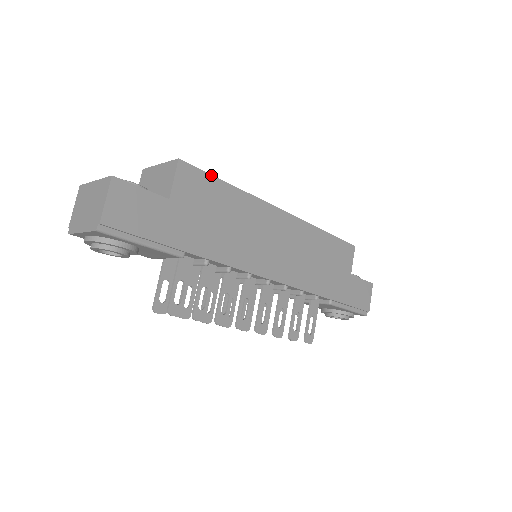
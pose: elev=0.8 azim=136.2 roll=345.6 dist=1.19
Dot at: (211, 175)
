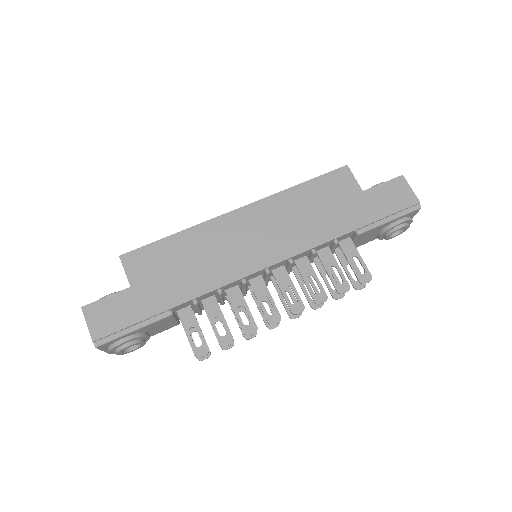
Dot at: (152, 243)
